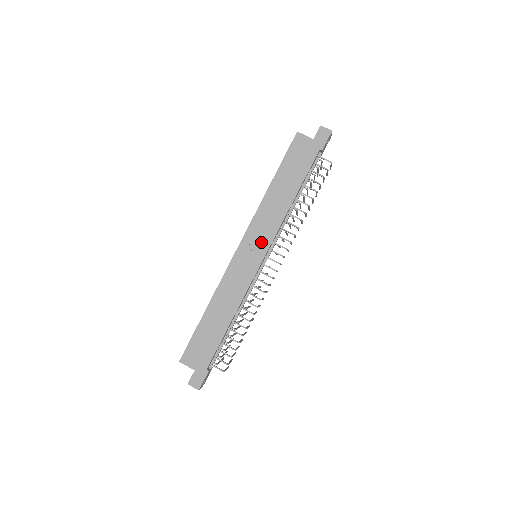
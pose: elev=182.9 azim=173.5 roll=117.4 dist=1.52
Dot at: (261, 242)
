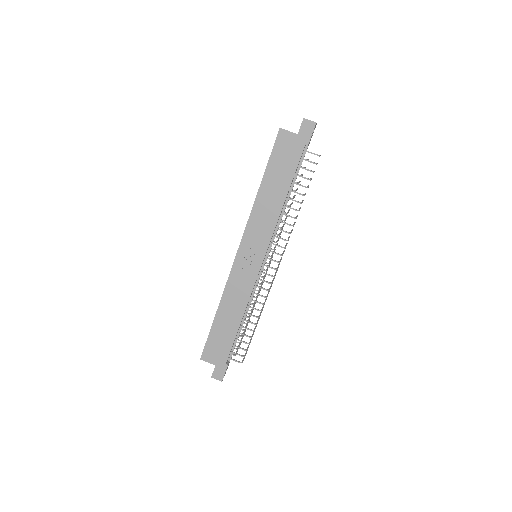
Dot at: (259, 245)
